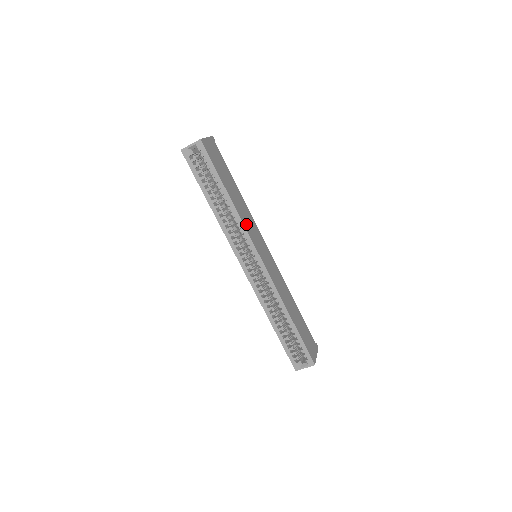
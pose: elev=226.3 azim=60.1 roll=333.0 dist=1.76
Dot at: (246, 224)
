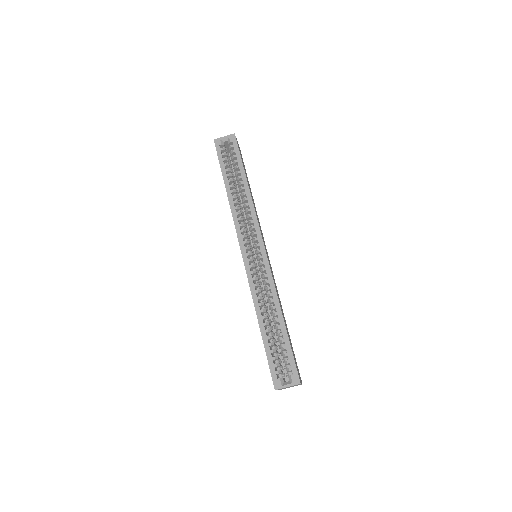
Dot at: (256, 214)
